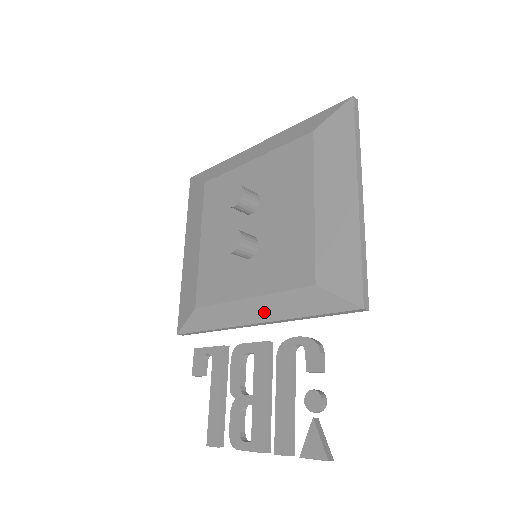
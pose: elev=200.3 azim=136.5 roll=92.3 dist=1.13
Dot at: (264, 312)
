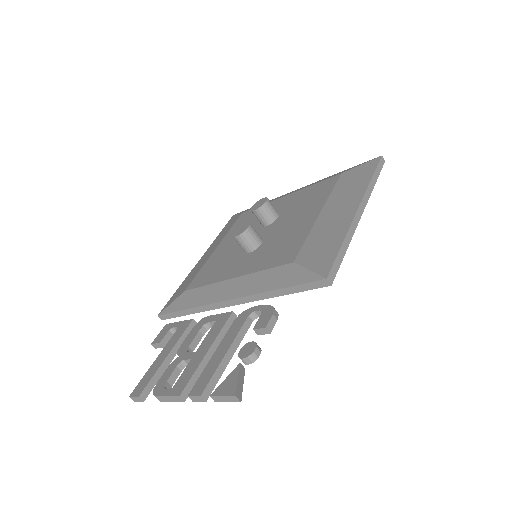
Dot at: (241, 289)
